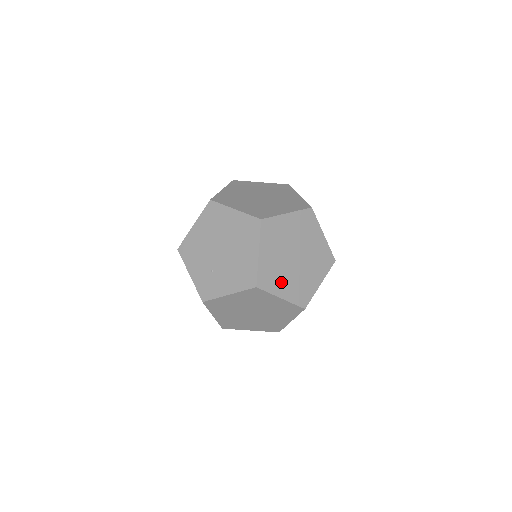
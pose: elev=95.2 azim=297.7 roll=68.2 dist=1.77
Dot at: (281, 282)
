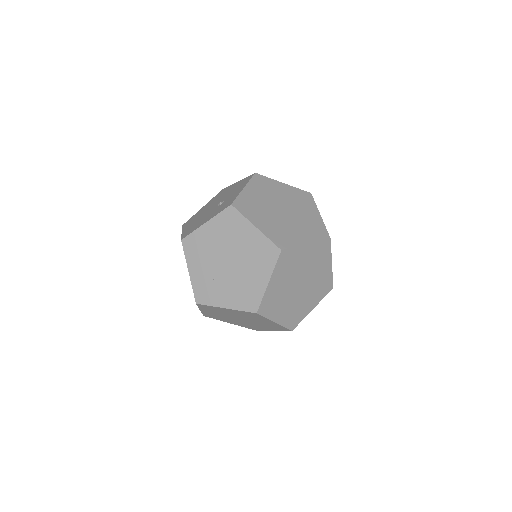
Dot at: (280, 308)
